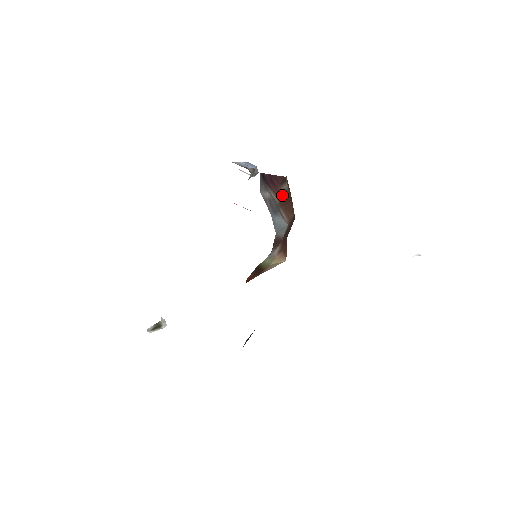
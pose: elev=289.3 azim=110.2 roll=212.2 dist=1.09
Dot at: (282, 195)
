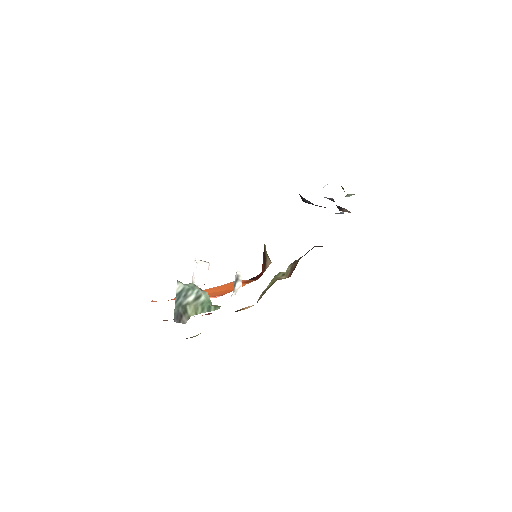
Dot at: occluded
